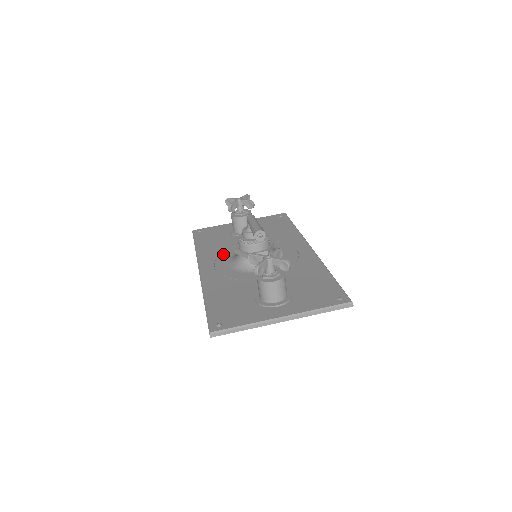
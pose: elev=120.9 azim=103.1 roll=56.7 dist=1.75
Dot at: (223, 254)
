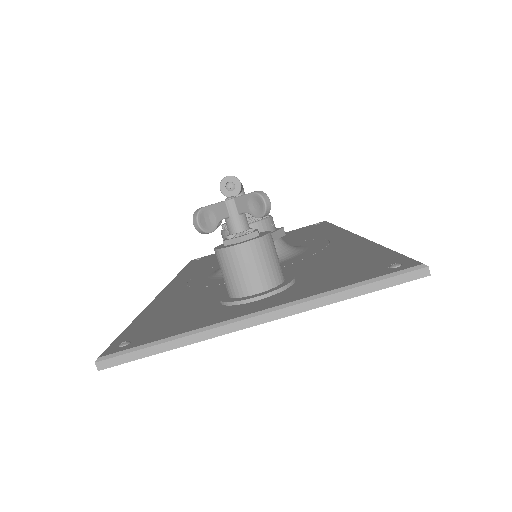
Dot at: (211, 268)
